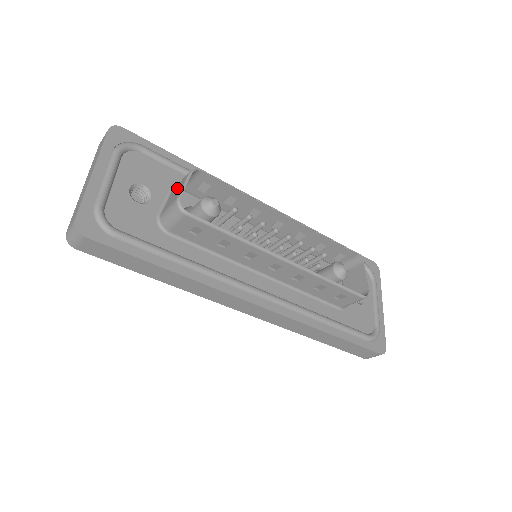
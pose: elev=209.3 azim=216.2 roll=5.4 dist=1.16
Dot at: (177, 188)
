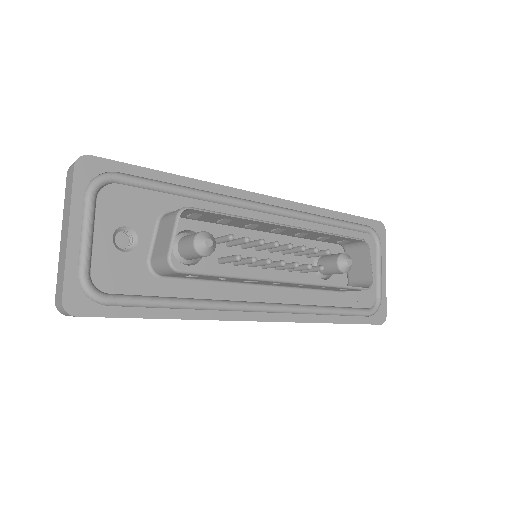
Dot at: (165, 230)
